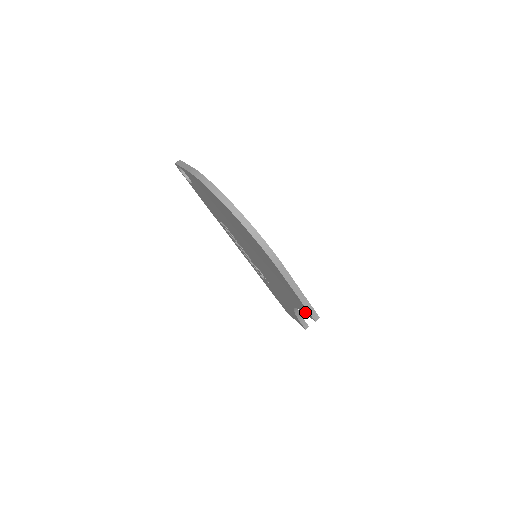
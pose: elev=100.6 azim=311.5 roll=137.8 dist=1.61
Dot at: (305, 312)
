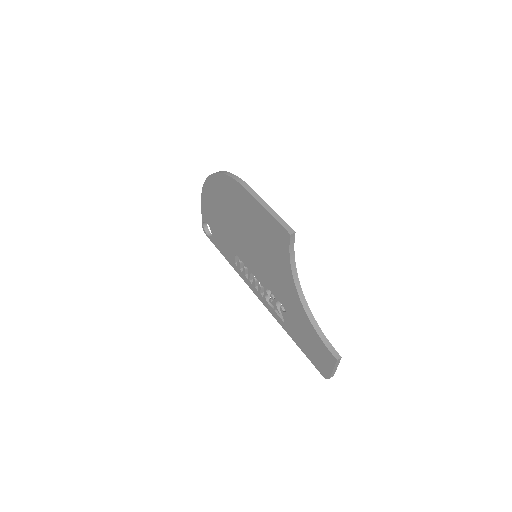
Dot at: (286, 244)
